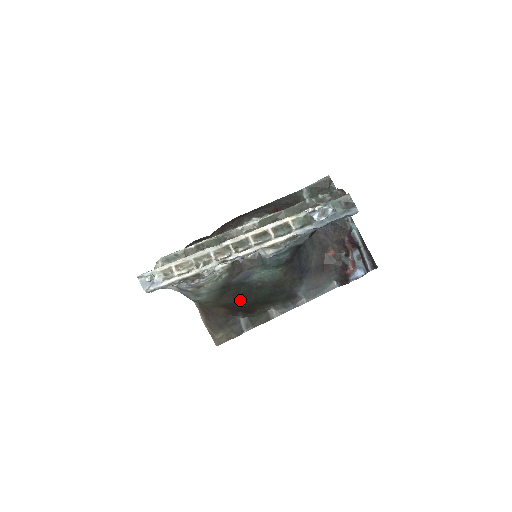
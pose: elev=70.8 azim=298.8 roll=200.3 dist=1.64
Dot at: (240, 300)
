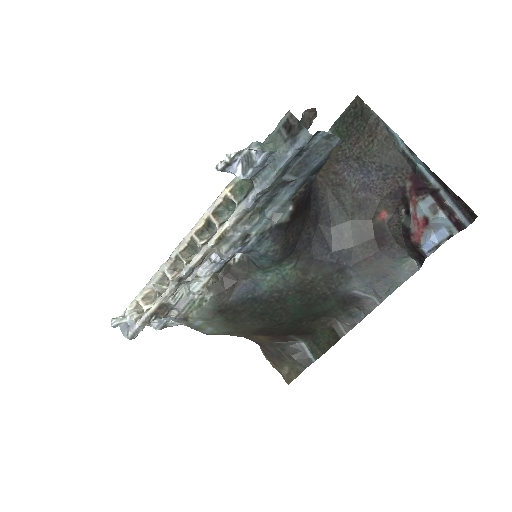
Dot at: (270, 321)
